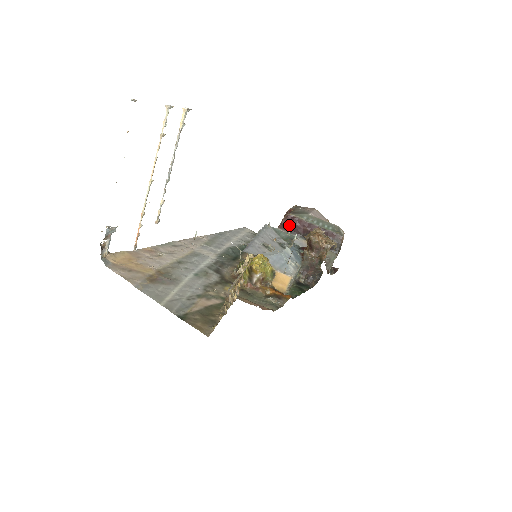
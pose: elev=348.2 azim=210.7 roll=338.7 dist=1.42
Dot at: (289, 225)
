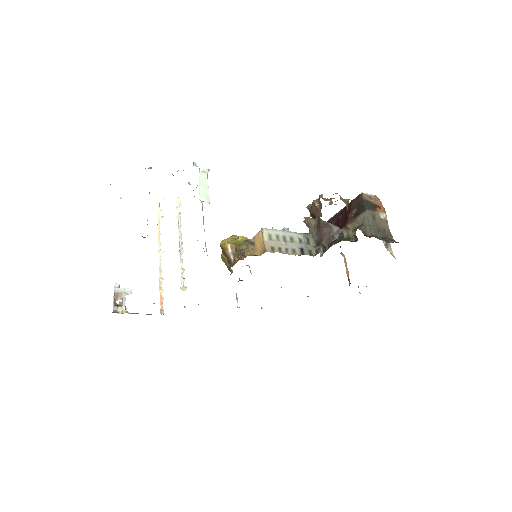
Dot at: occluded
